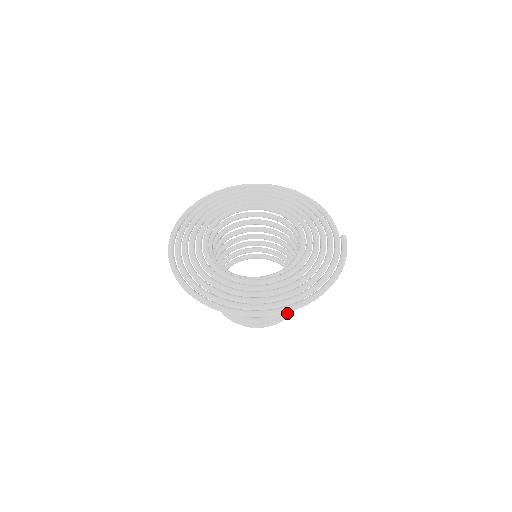
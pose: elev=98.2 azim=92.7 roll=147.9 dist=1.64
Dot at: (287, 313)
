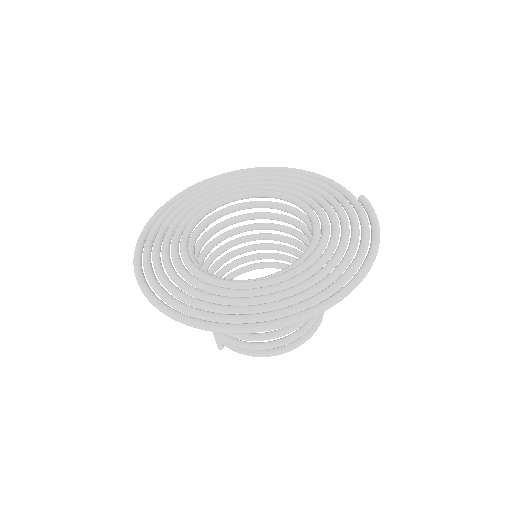
Dot at: (315, 323)
